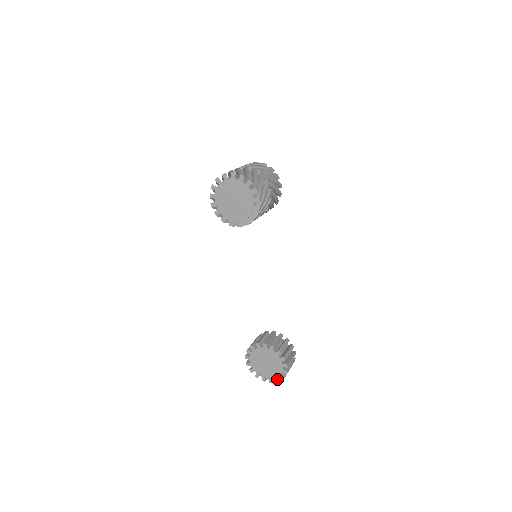
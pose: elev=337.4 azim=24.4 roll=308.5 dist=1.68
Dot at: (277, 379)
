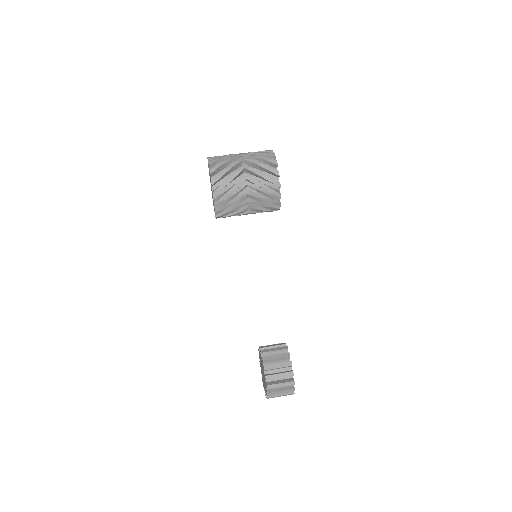
Dot at: (266, 395)
